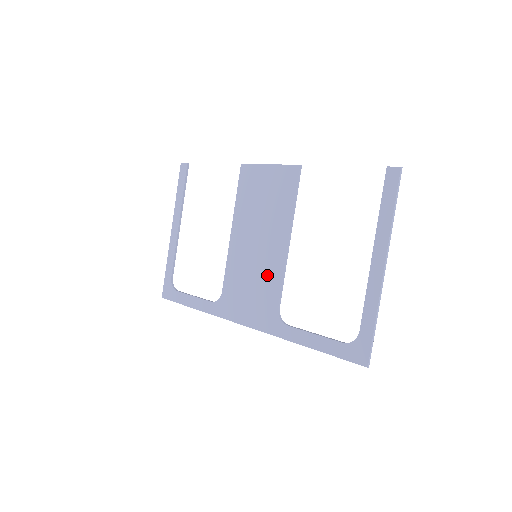
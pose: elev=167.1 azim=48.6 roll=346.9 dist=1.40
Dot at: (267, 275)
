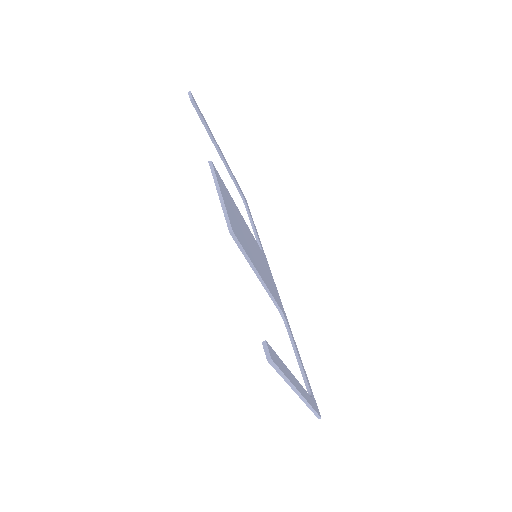
Dot at: occluded
